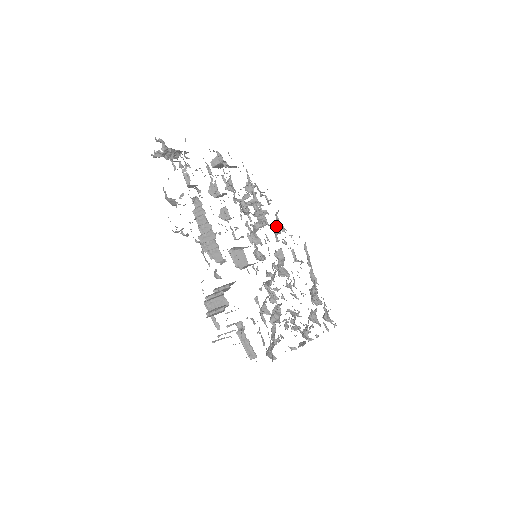
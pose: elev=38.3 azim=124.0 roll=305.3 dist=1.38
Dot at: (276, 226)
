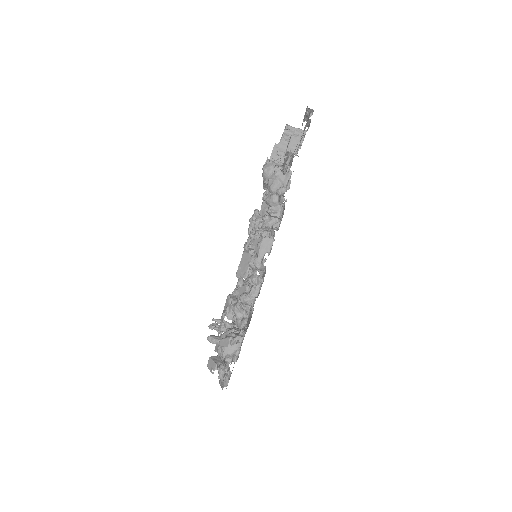
Dot at: occluded
